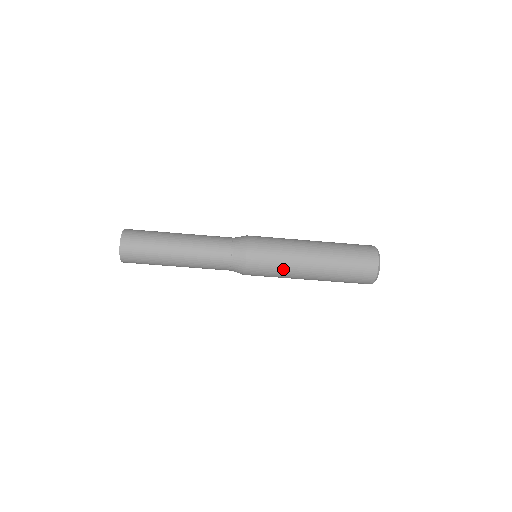
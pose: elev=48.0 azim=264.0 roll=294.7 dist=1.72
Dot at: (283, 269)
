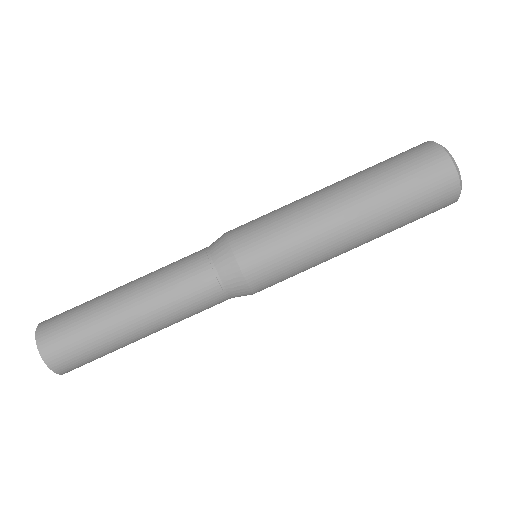
Dot at: (285, 209)
